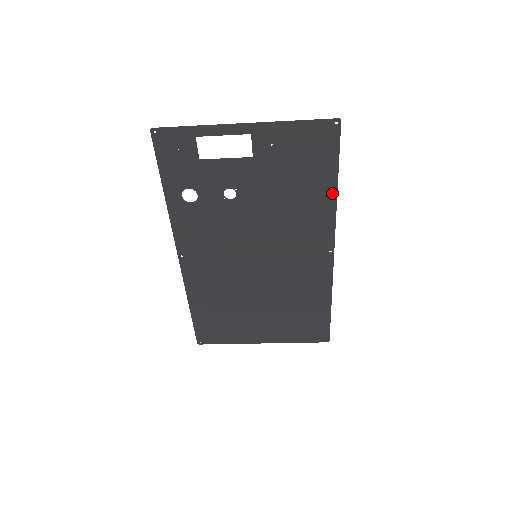
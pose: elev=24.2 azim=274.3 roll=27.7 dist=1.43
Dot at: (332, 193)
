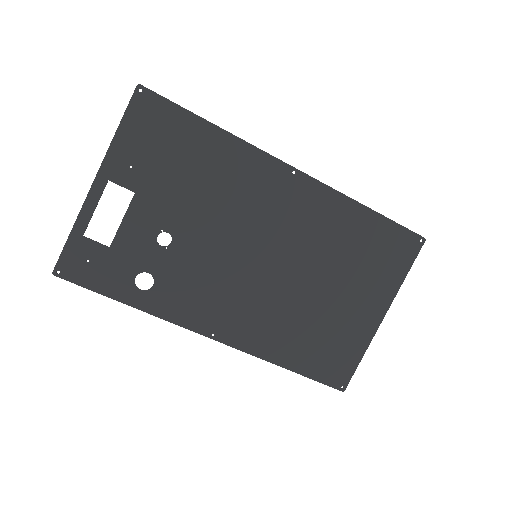
Dot at: (219, 134)
